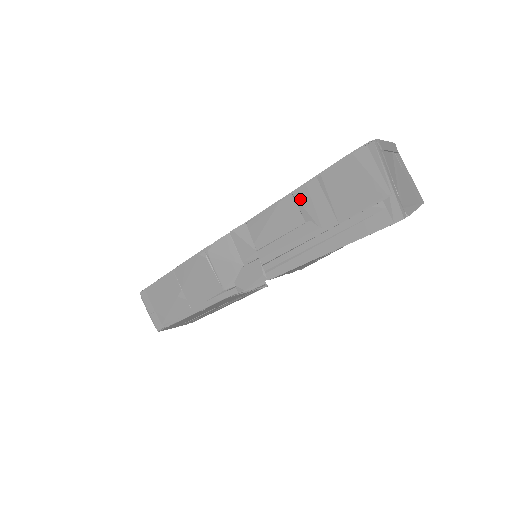
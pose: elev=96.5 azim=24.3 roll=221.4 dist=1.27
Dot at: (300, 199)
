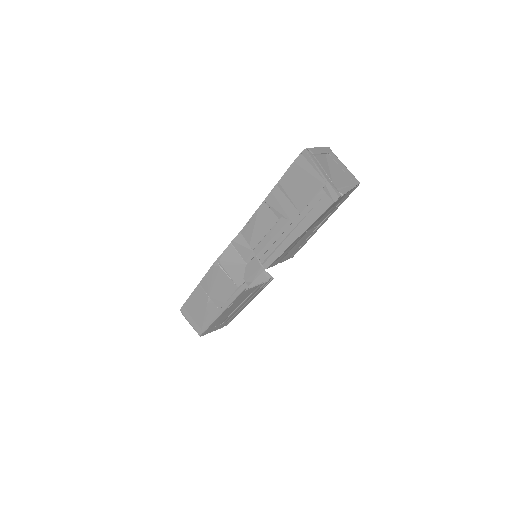
Dot at: (271, 204)
